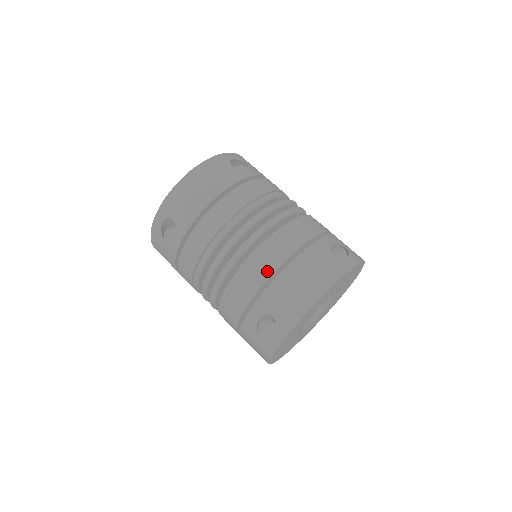
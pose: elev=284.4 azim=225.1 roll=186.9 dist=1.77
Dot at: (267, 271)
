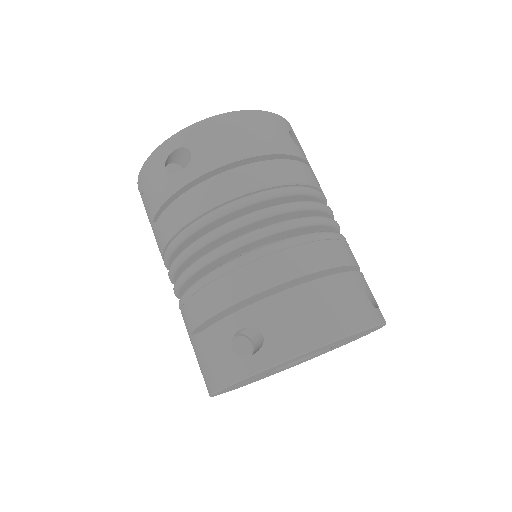
Dot at: (285, 273)
